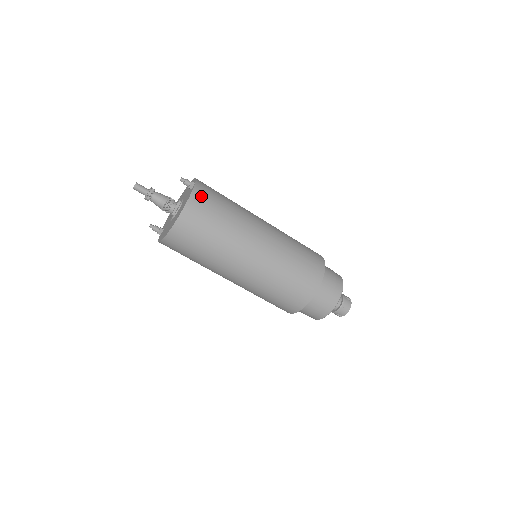
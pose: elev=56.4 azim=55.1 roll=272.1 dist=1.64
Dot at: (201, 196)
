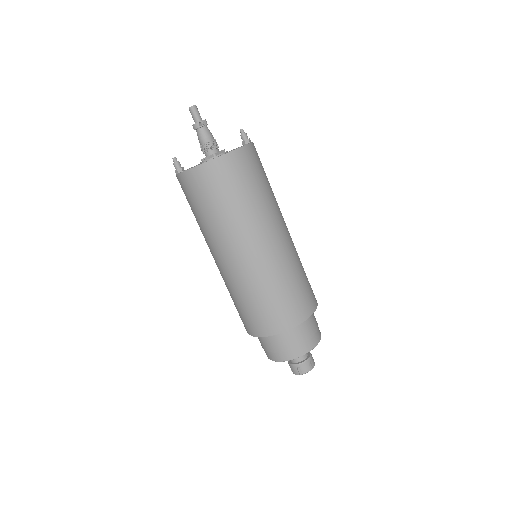
Dot at: occluded
